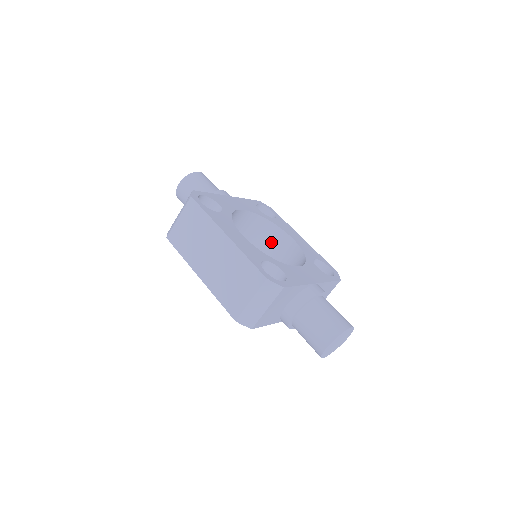
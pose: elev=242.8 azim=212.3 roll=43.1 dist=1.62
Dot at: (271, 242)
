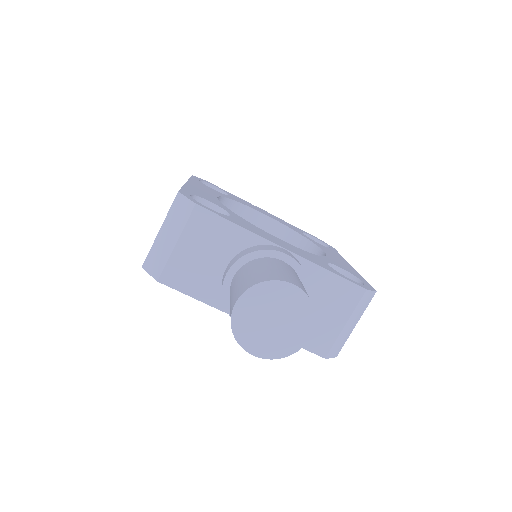
Dot at: occluded
